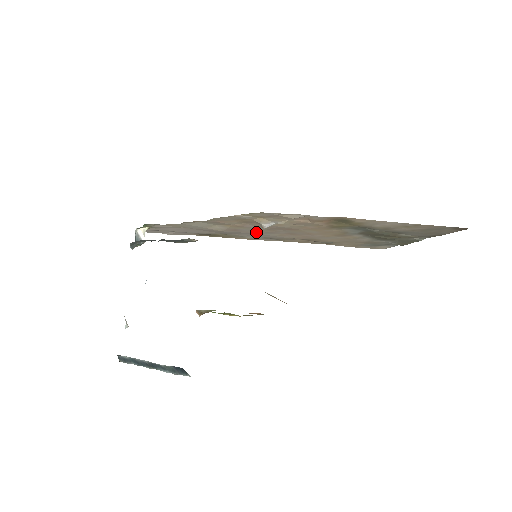
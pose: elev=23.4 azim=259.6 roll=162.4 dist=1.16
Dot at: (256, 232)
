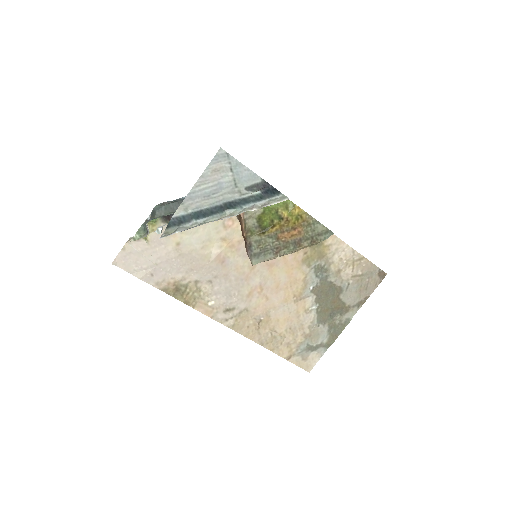
Dot at: (234, 276)
